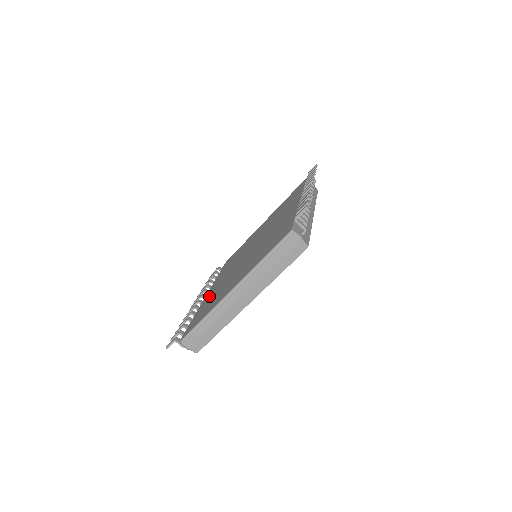
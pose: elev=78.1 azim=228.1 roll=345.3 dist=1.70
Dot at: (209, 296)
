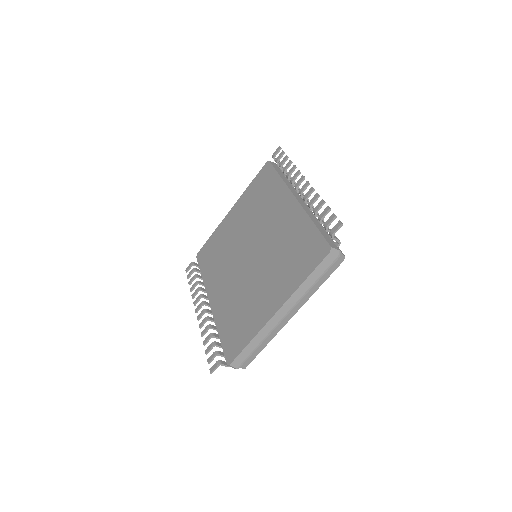
Dot at: (222, 306)
